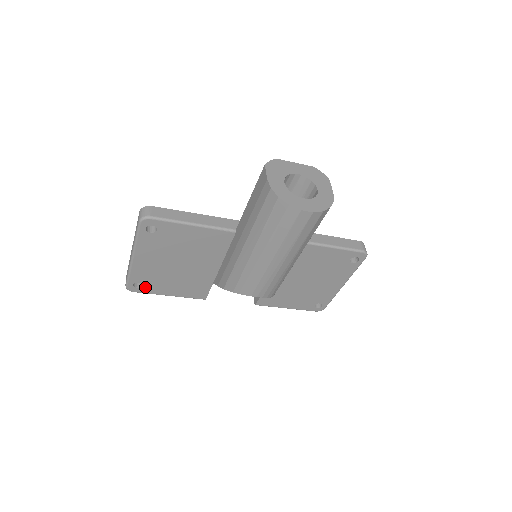
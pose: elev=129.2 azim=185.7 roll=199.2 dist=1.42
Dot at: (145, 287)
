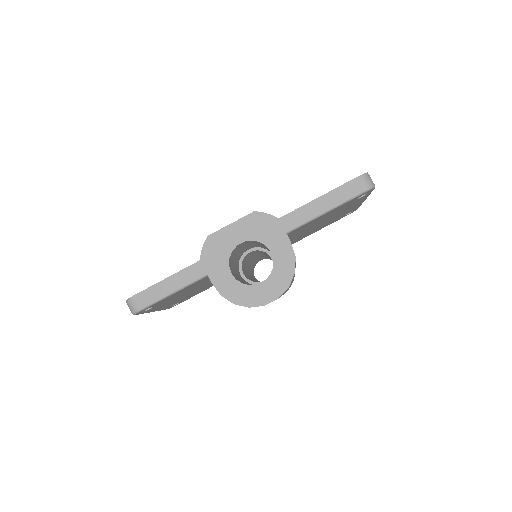
Dot at: (181, 301)
